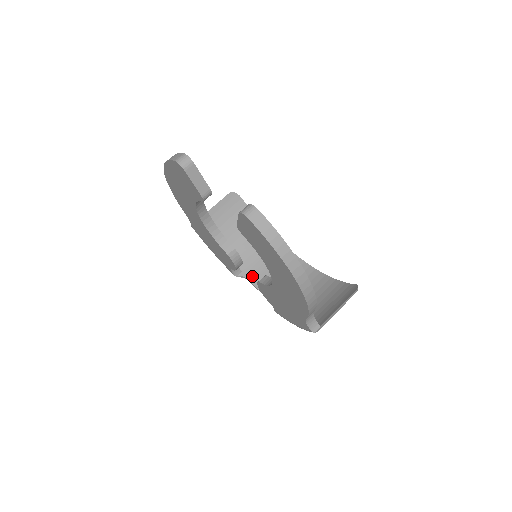
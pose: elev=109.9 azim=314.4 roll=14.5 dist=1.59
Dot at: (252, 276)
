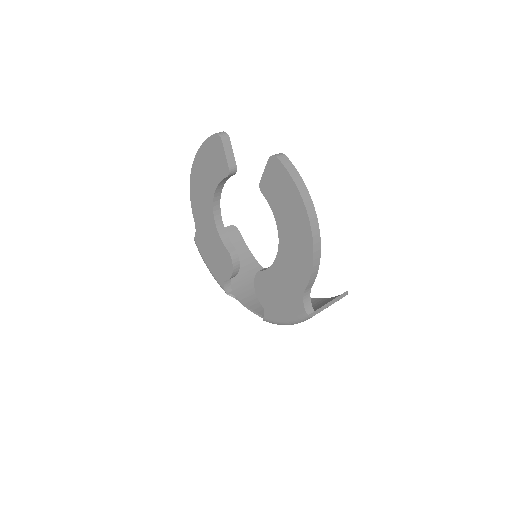
Dot at: (242, 296)
